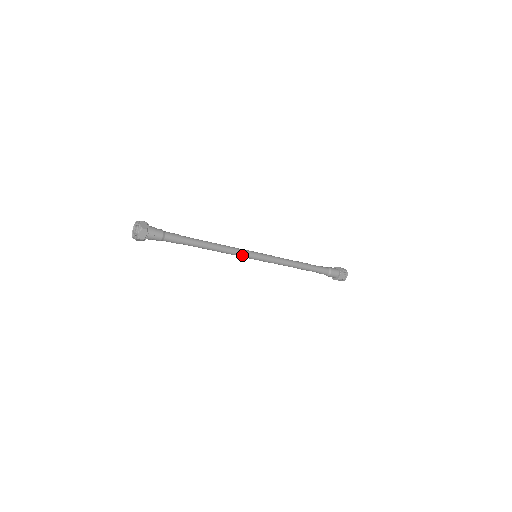
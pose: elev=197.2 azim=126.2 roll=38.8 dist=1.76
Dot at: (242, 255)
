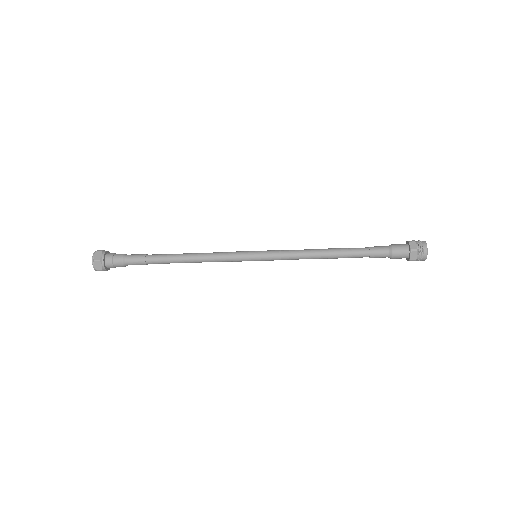
Dot at: (232, 260)
